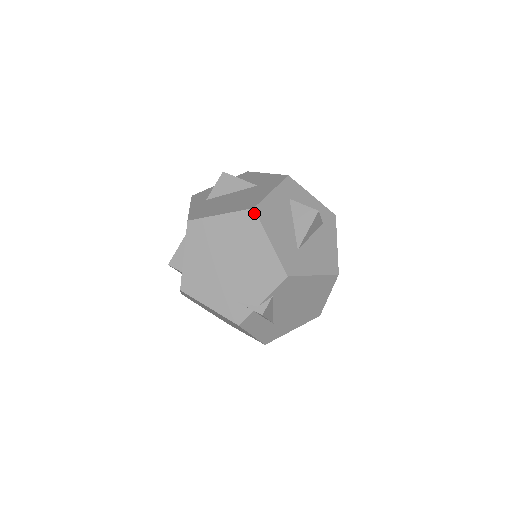
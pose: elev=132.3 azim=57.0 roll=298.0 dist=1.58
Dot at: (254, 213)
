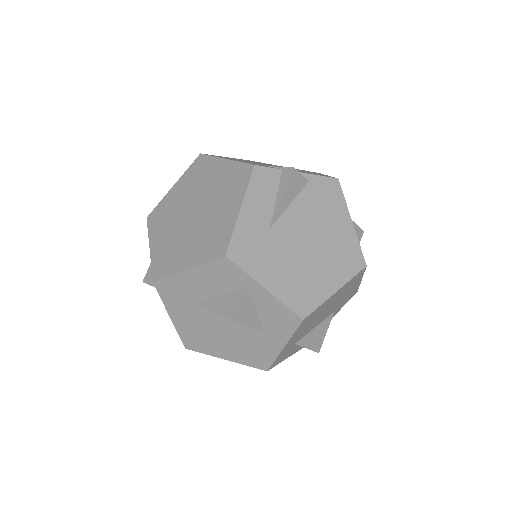
Dot at: occluded
